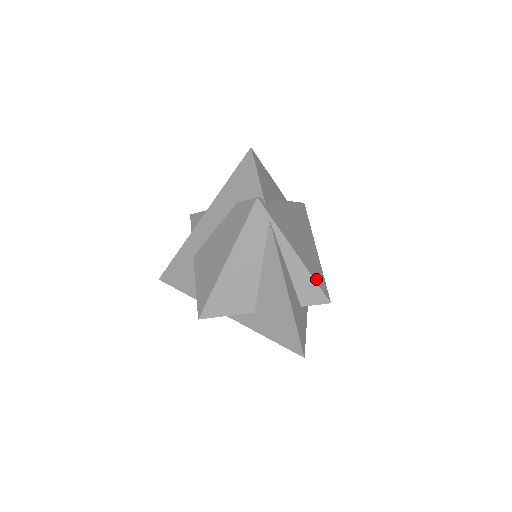
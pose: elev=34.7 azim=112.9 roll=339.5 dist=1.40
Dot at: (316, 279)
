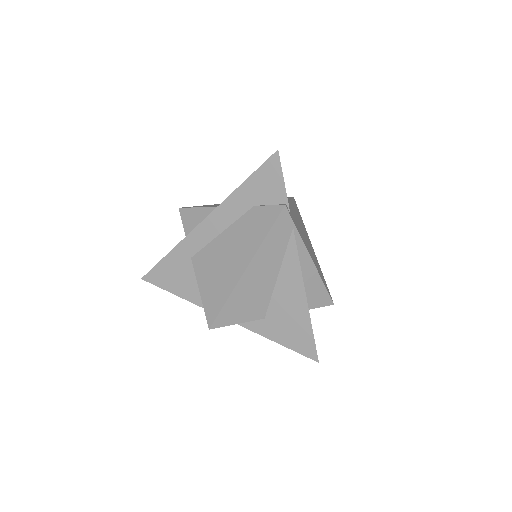
Dot at: (324, 282)
